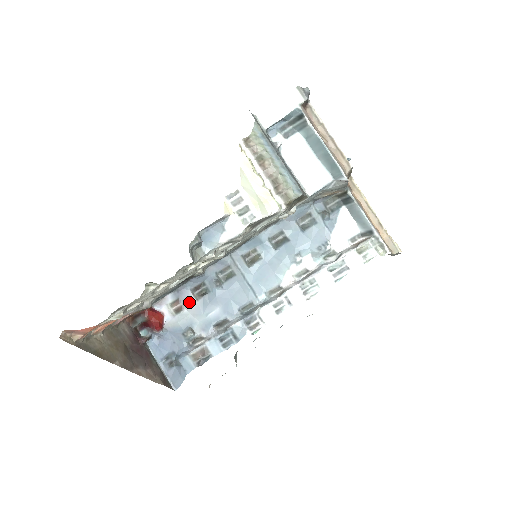
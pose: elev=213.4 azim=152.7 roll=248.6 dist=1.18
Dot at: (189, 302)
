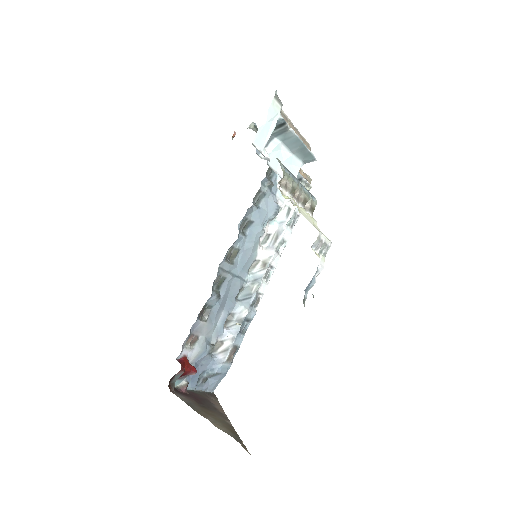
Dot at: (201, 328)
